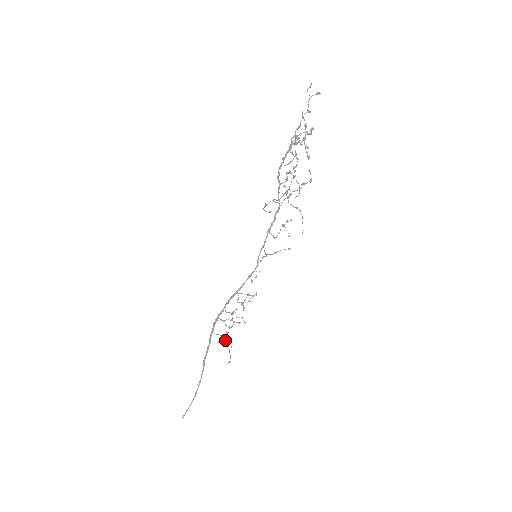
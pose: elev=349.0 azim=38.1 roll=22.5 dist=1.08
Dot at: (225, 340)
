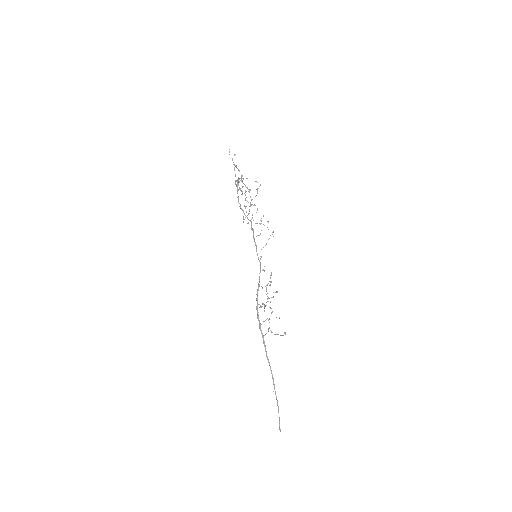
Dot at: (271, 332)
